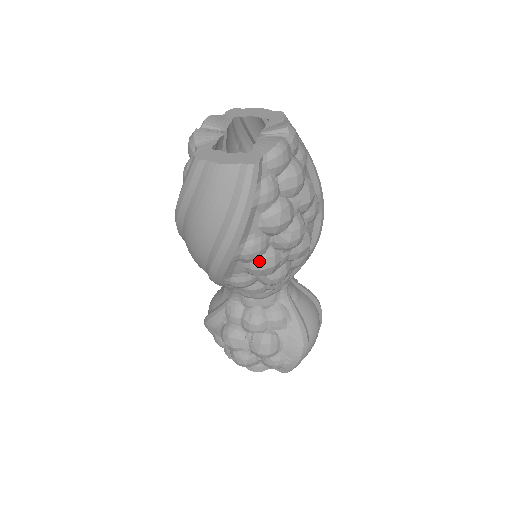
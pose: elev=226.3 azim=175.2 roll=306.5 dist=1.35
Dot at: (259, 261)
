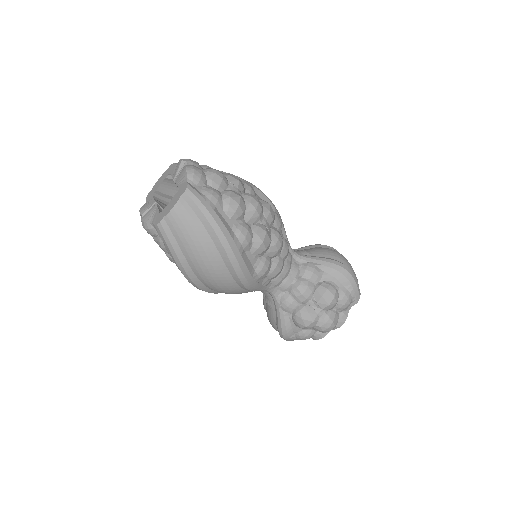
Dot at: (255, 239)
